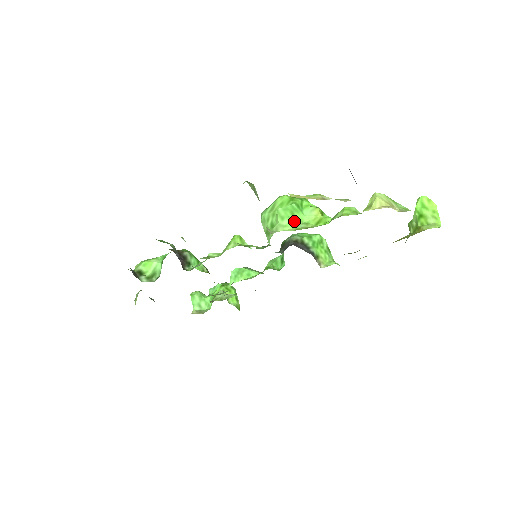
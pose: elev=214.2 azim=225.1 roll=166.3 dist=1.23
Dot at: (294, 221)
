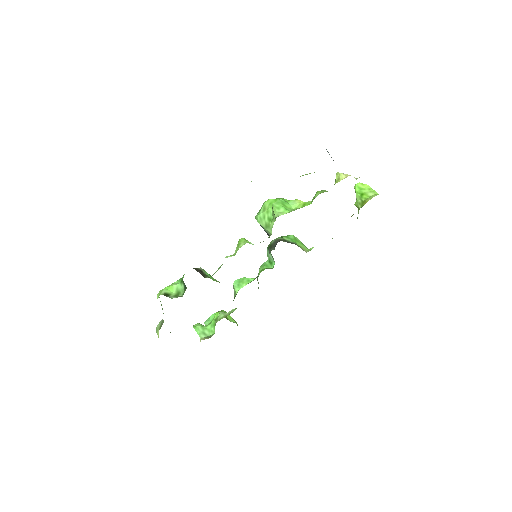
Dot at: (287, 208)
